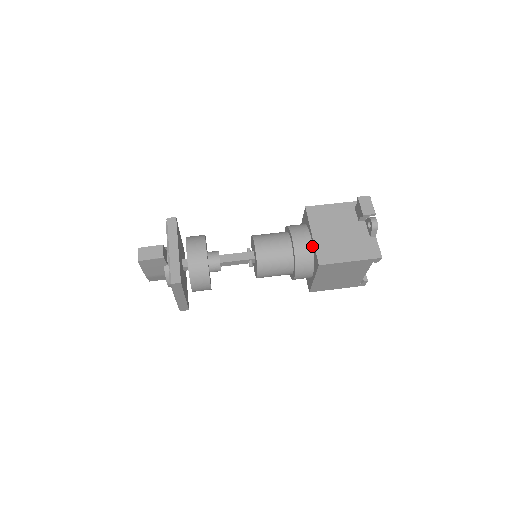
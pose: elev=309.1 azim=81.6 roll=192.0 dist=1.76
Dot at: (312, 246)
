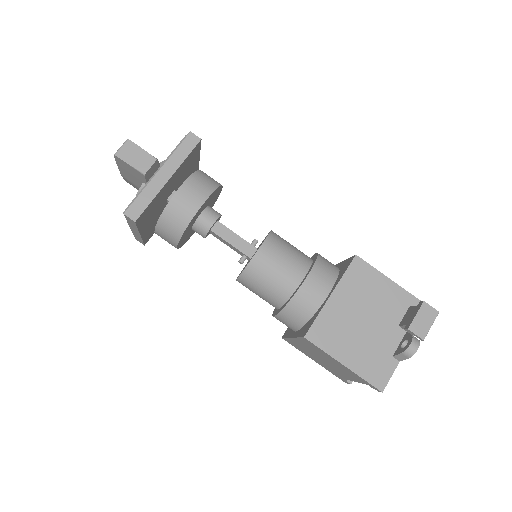
Dot at: (320, 306)
